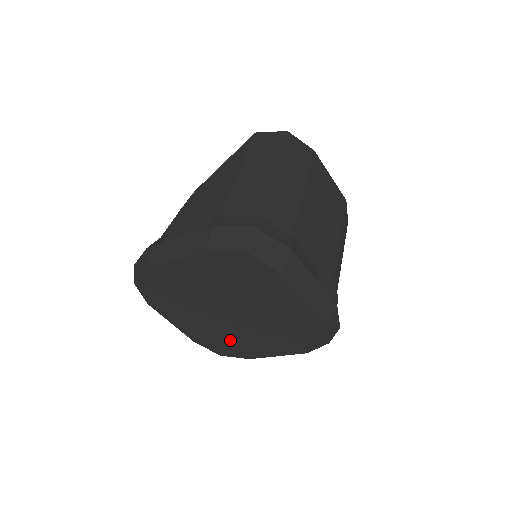
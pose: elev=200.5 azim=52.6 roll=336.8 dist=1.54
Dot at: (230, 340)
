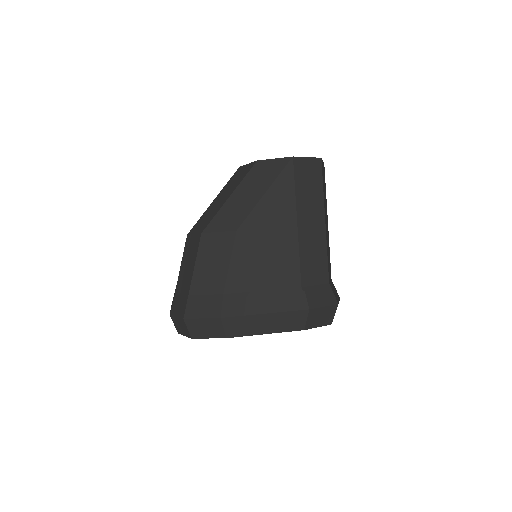
Dot at: occluded
